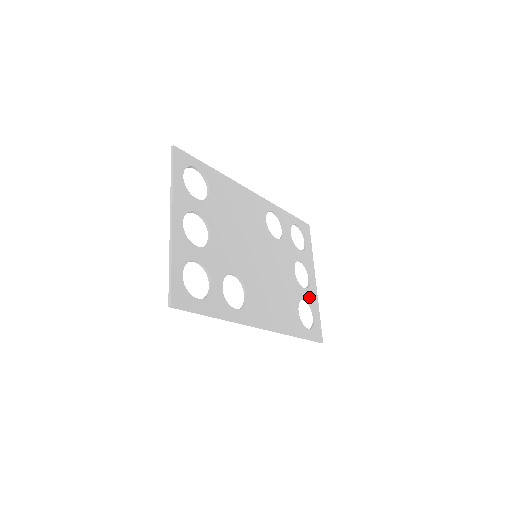
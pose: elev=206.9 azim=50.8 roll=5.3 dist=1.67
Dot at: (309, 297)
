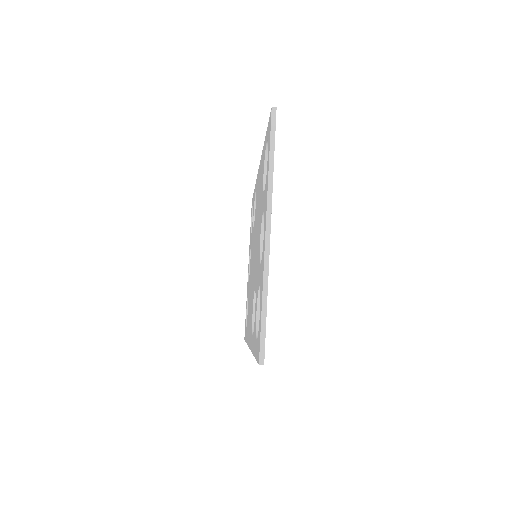
Dot at: occluded
